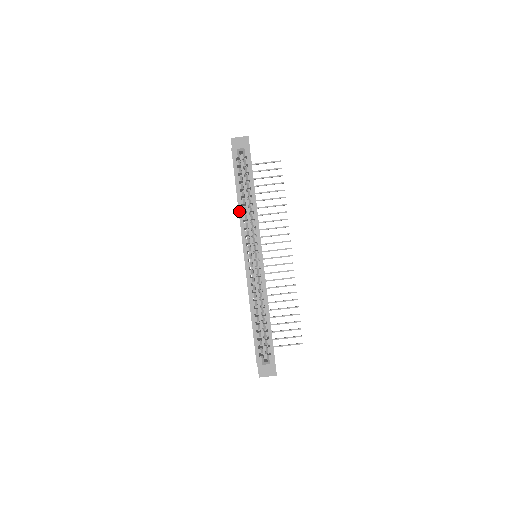
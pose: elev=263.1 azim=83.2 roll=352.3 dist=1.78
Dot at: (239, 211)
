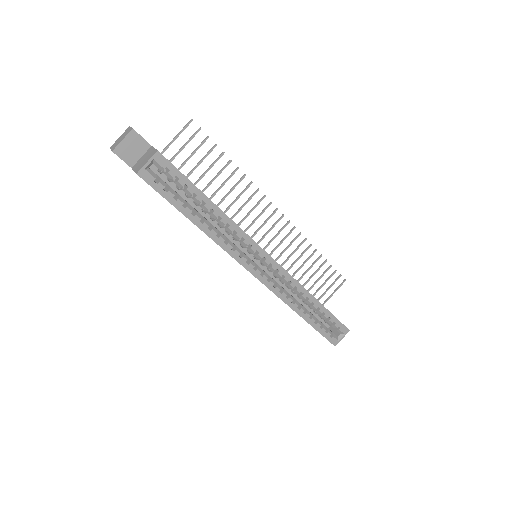
Dot at: (211, 238)
